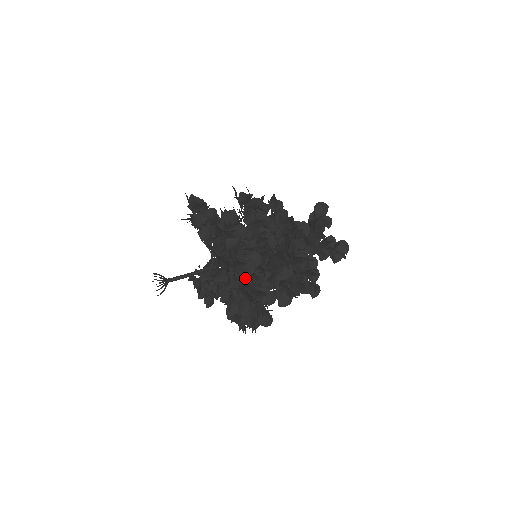
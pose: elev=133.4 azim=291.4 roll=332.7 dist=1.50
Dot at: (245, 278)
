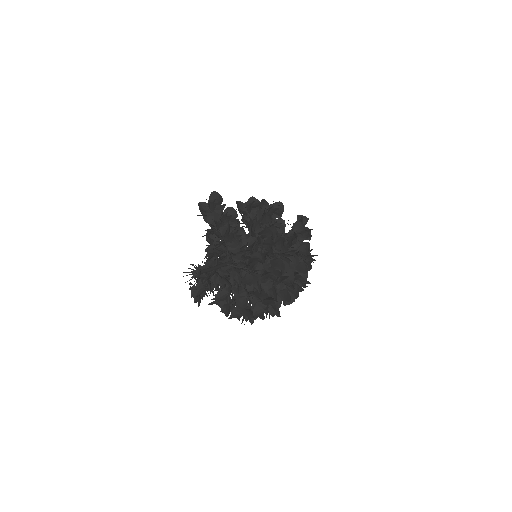
Dot at: occluded
